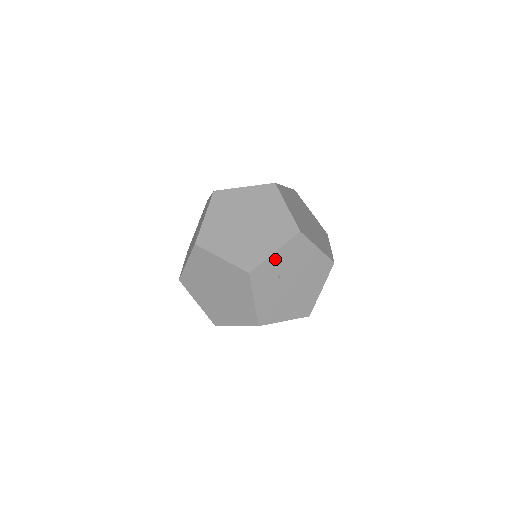
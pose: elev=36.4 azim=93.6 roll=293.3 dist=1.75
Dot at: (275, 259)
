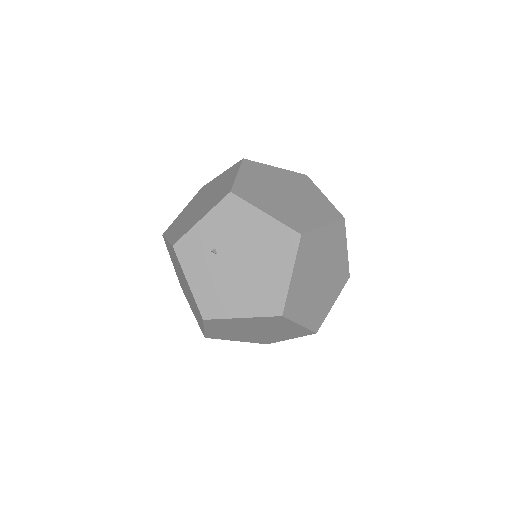
Dot at: (204, 229)
